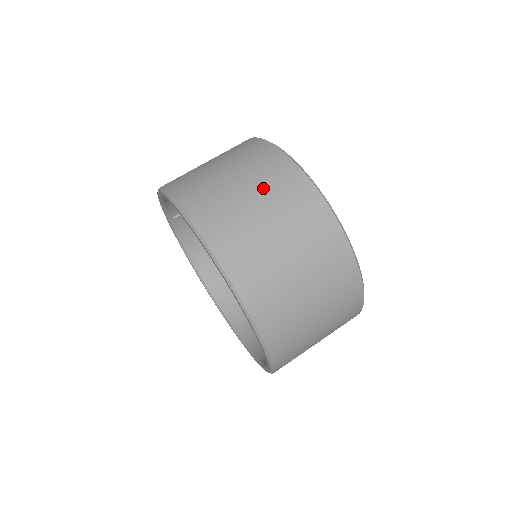
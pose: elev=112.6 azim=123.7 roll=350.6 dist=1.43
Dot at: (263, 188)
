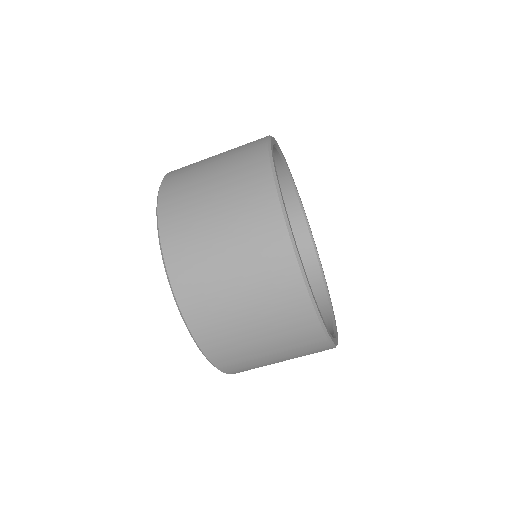
Dot at: (279, 339)
